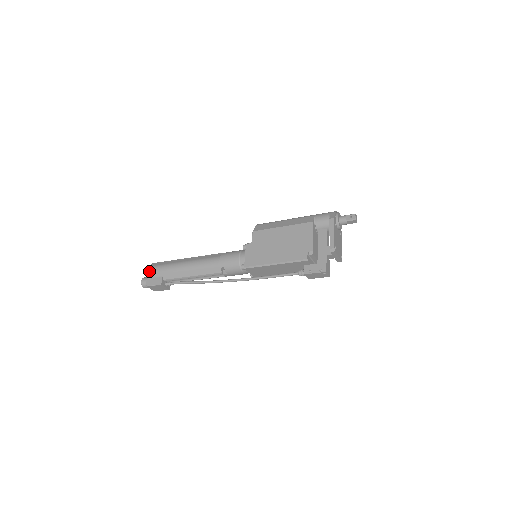
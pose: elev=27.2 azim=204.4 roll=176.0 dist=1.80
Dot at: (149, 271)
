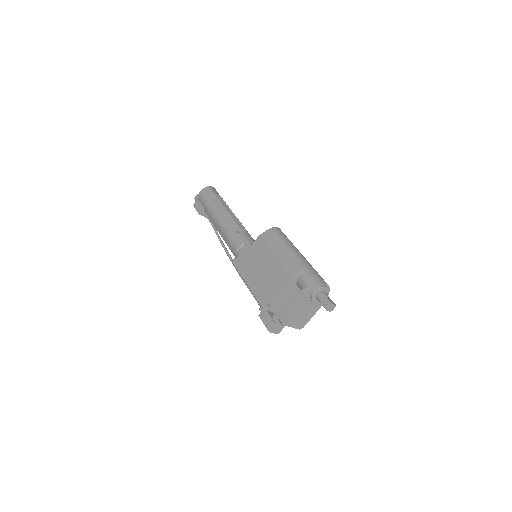
Dot at: (199, 194)
